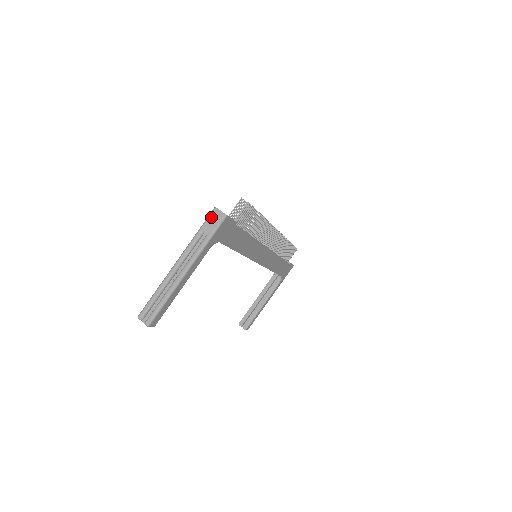
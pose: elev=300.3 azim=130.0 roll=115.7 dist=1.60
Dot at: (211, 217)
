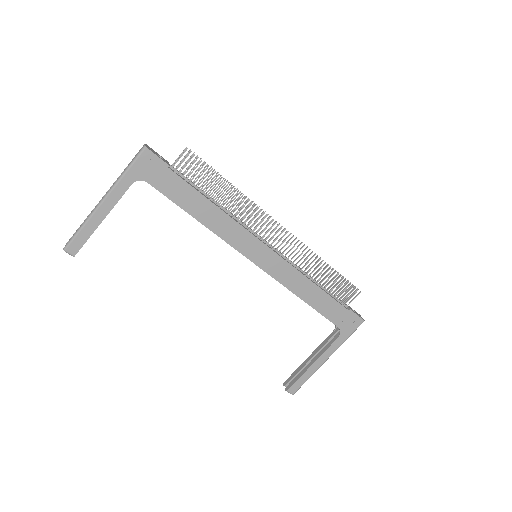
Dot at: (138, 152)
